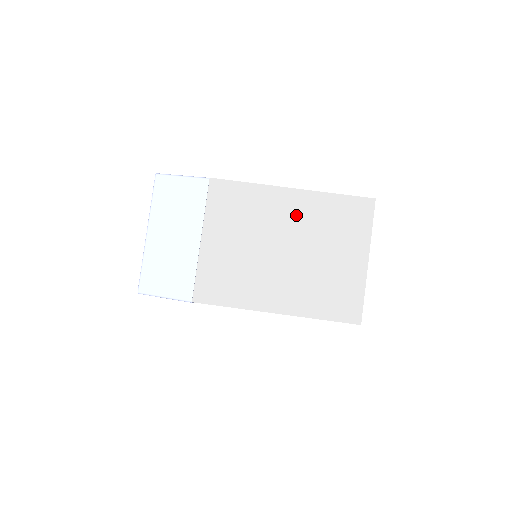
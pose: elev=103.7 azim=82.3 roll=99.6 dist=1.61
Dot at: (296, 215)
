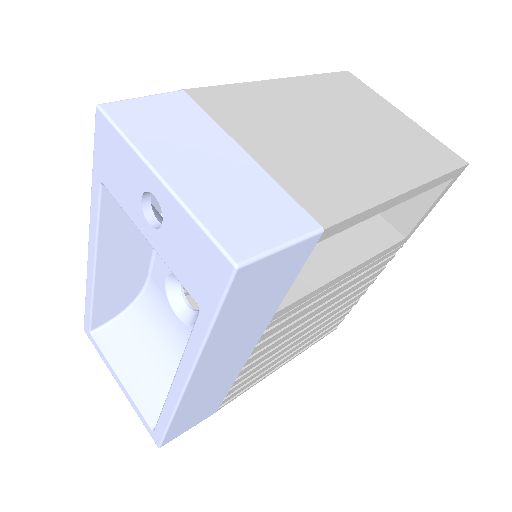
Dot at: (309, 98)
